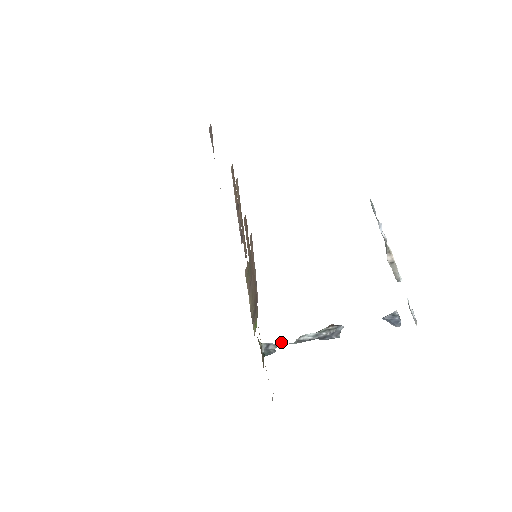
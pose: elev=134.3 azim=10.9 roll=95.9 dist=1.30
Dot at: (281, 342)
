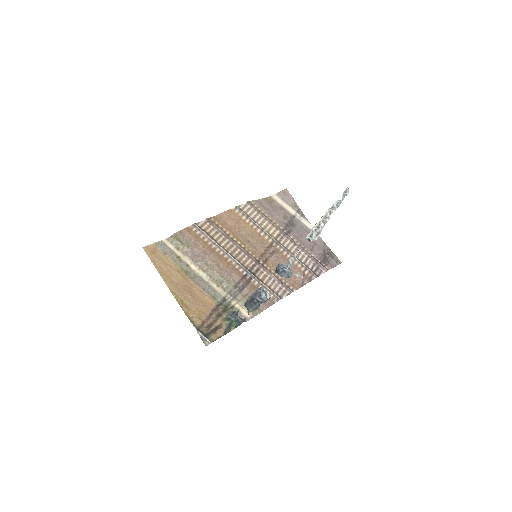
Dot at: (239, 309)
